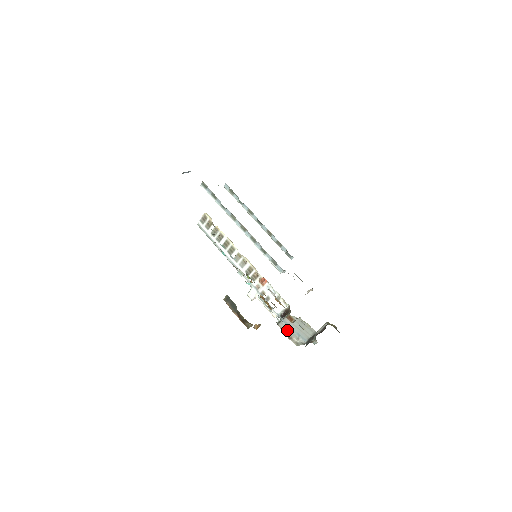
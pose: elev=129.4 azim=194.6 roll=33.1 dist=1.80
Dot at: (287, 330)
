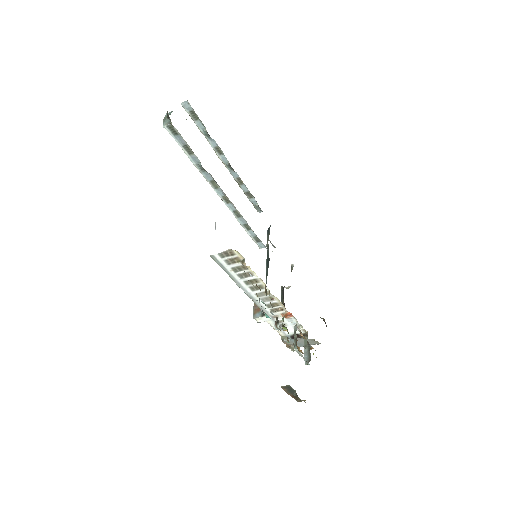
Dot at: (290, 343)
